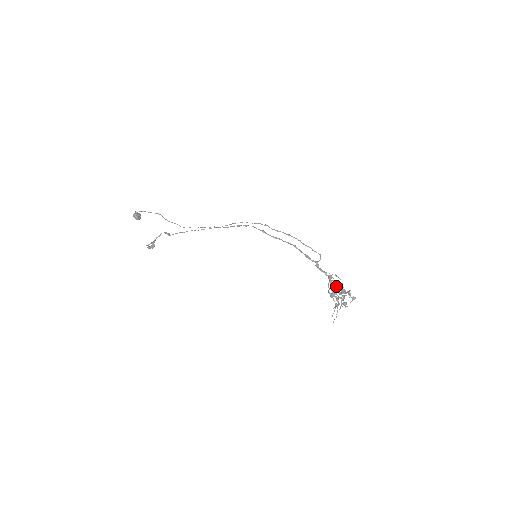
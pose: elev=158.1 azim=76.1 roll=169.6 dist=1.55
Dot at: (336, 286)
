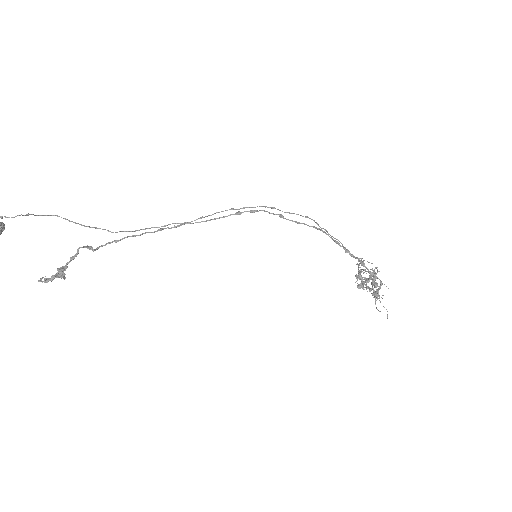
Dot at: (373, 273)
